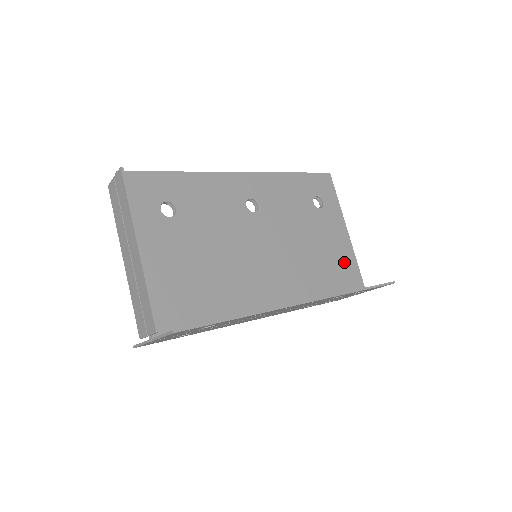
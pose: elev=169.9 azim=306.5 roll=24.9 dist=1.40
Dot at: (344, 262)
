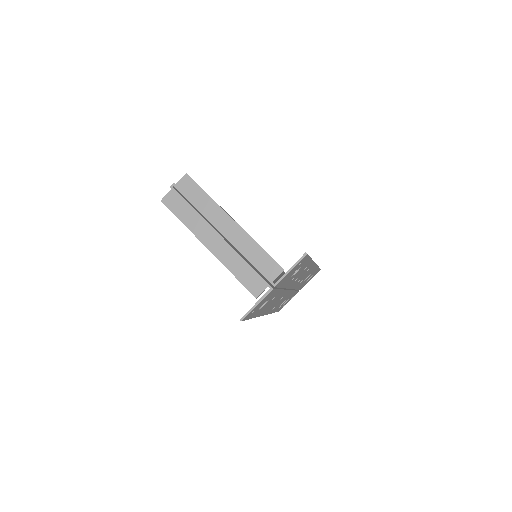
Dot at: occluded
